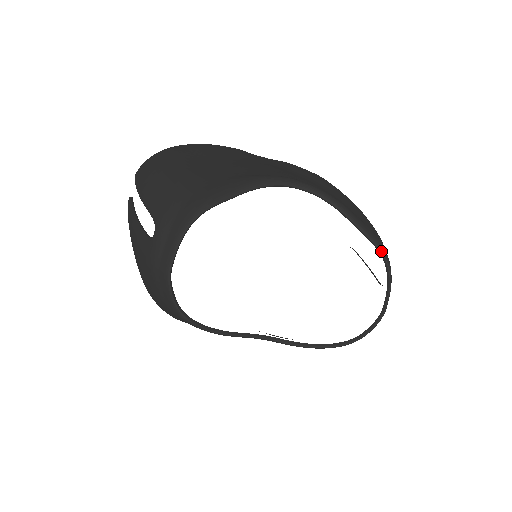
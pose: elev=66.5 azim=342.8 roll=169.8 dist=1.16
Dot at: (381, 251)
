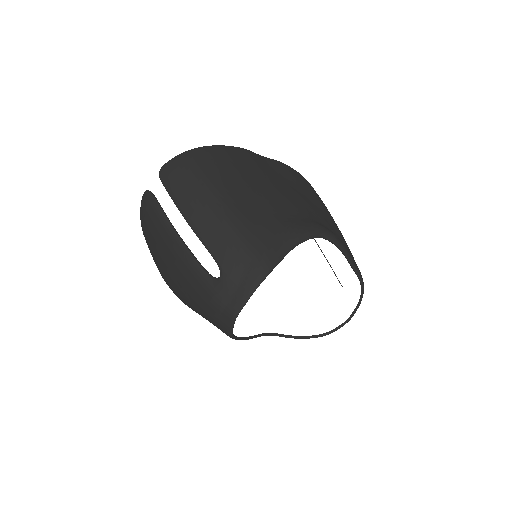
Dot at: (362, 283)
